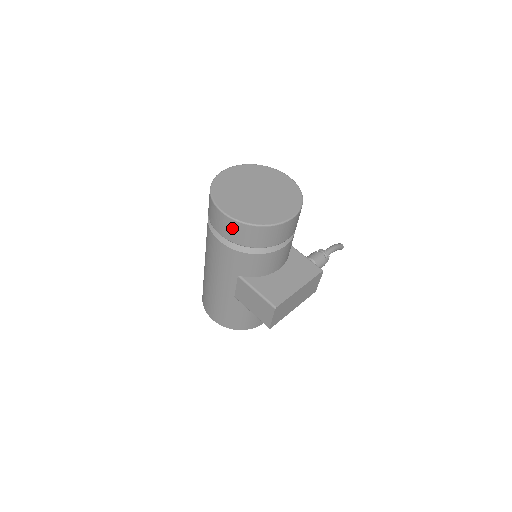
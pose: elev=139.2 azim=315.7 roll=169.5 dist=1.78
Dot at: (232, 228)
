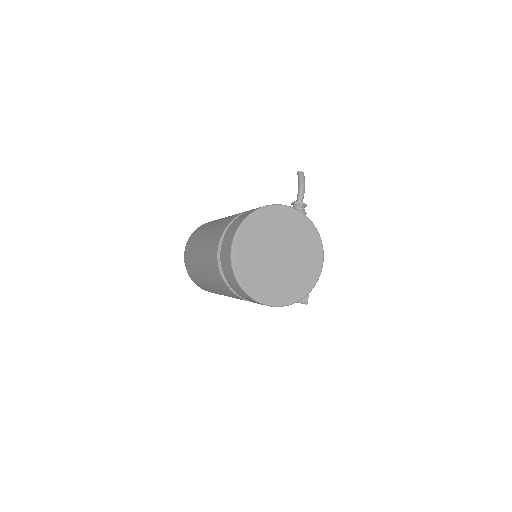
Dot at: occluded
